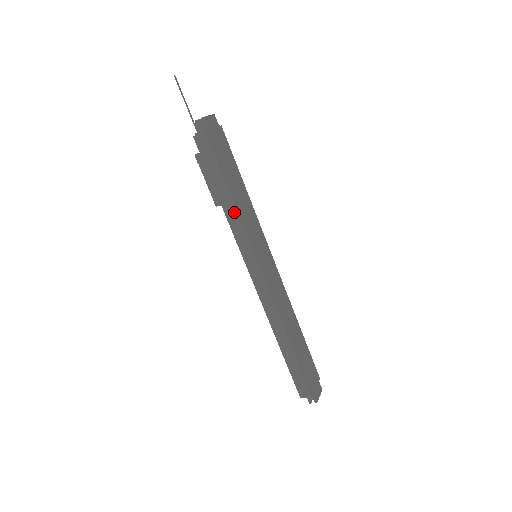
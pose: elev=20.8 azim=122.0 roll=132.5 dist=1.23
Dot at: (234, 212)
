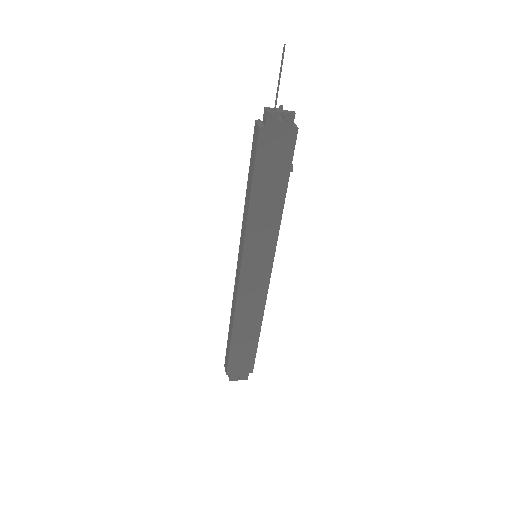
Dot at: (247, 212)
